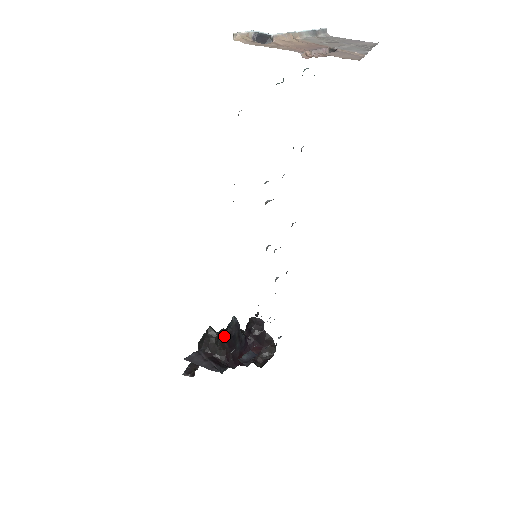
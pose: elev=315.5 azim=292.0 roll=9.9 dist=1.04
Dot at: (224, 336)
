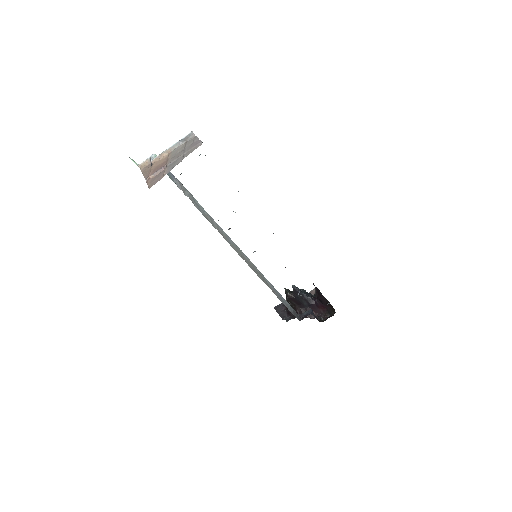
Dot at: (288, 297)
